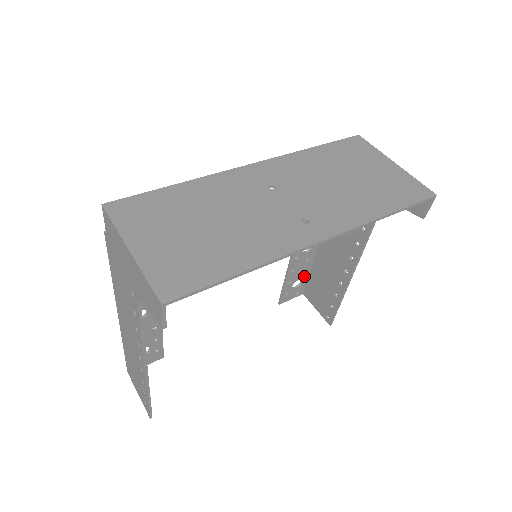
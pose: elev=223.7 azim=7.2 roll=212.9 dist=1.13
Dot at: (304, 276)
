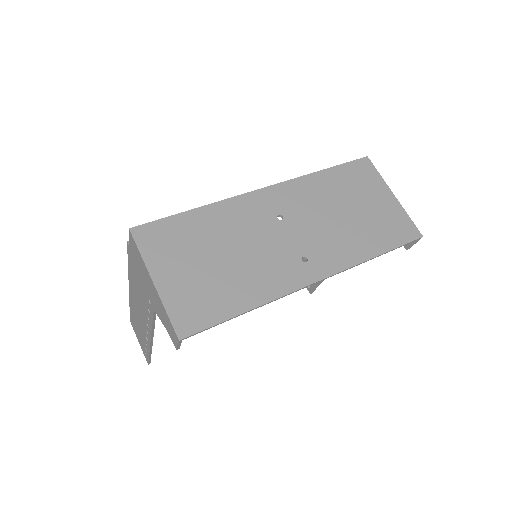
Dot at: occluded
